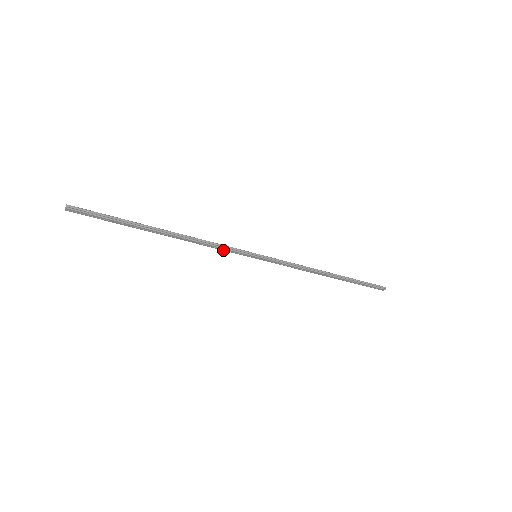
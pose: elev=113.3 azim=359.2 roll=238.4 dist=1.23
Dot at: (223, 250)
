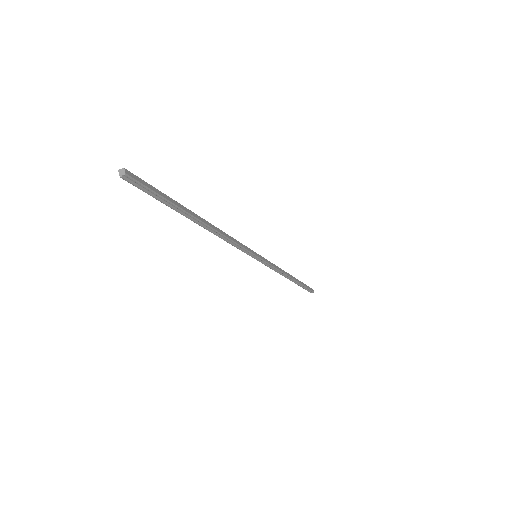
Dot at: occluded
